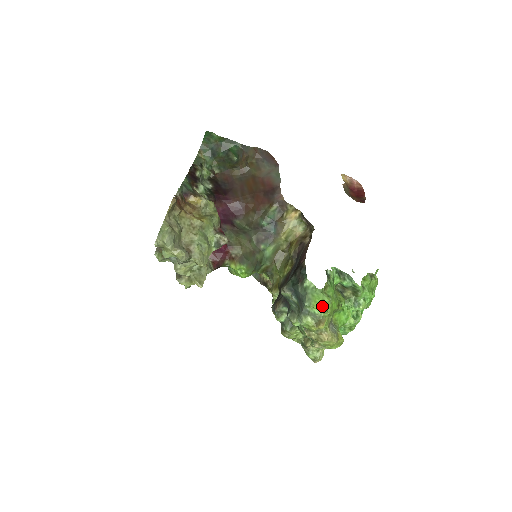
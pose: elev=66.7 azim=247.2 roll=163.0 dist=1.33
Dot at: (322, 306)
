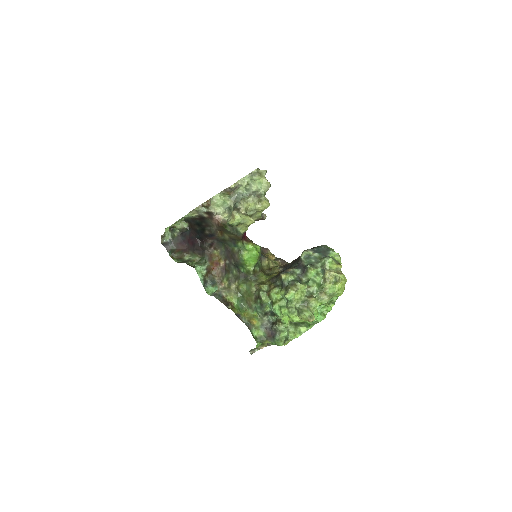
Dot at: occluded
